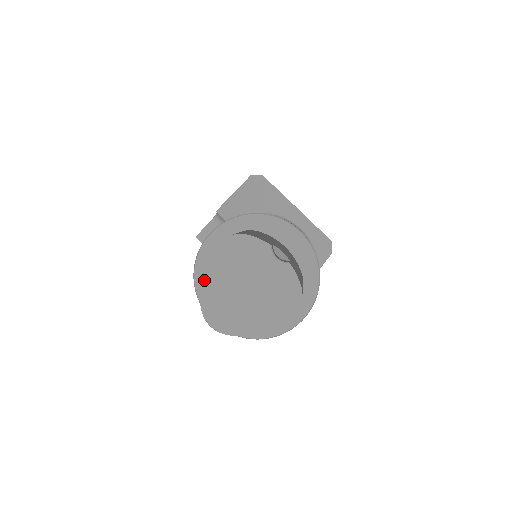
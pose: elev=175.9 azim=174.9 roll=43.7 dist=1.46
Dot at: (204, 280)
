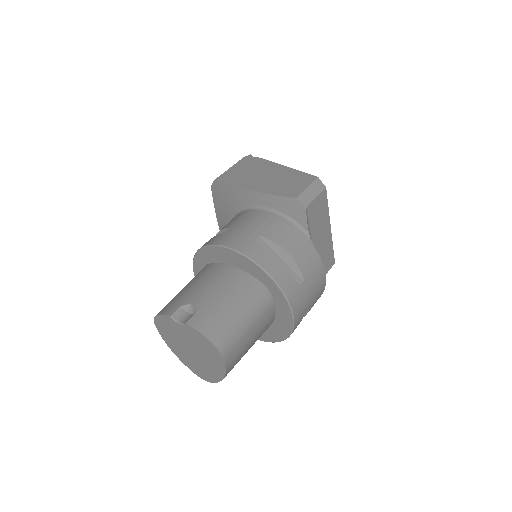
Dot at: (174, 352)
